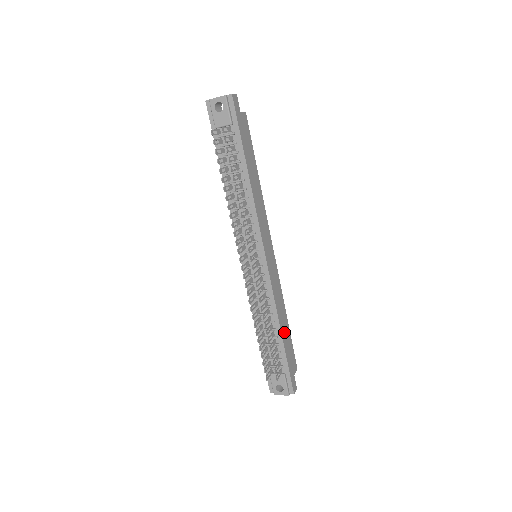
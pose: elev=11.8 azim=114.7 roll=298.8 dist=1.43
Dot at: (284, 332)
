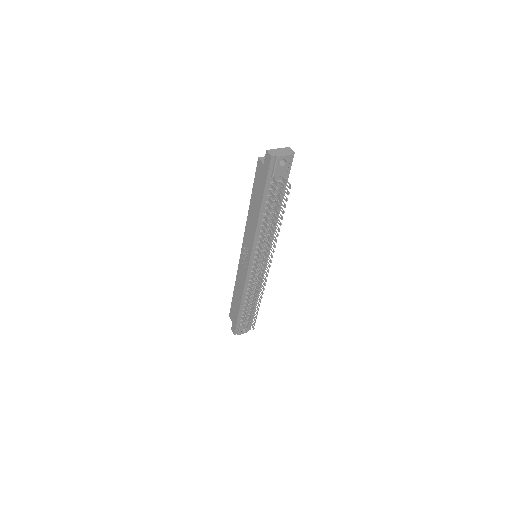
Dot at: occluded
